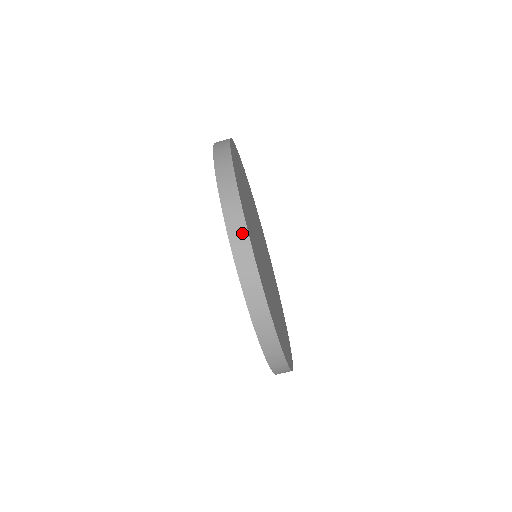
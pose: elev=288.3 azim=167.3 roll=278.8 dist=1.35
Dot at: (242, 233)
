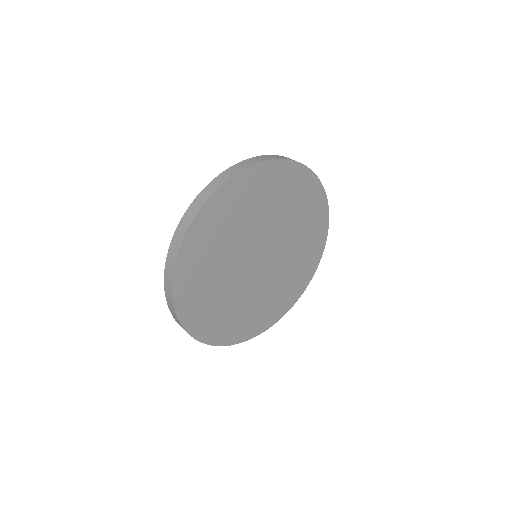
Dot at: (183, 231)
